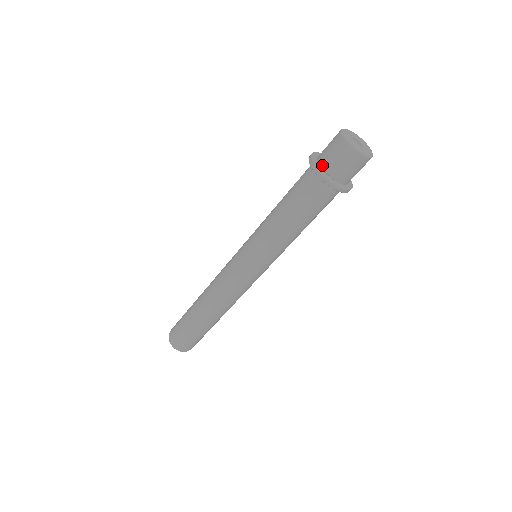
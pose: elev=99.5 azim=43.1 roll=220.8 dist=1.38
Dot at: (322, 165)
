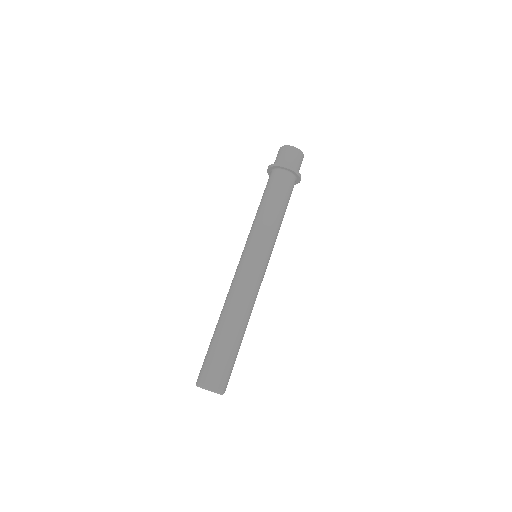
Dot at: occluded
